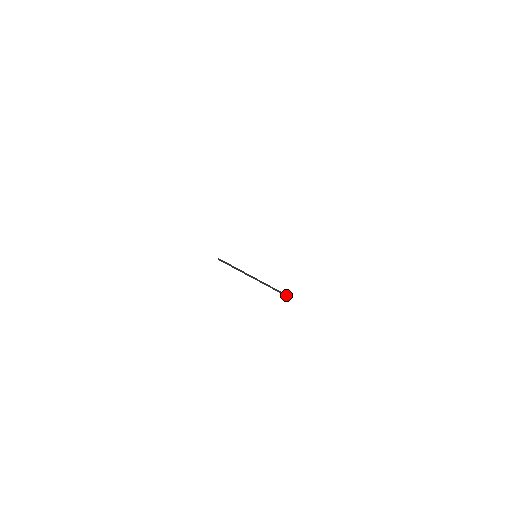
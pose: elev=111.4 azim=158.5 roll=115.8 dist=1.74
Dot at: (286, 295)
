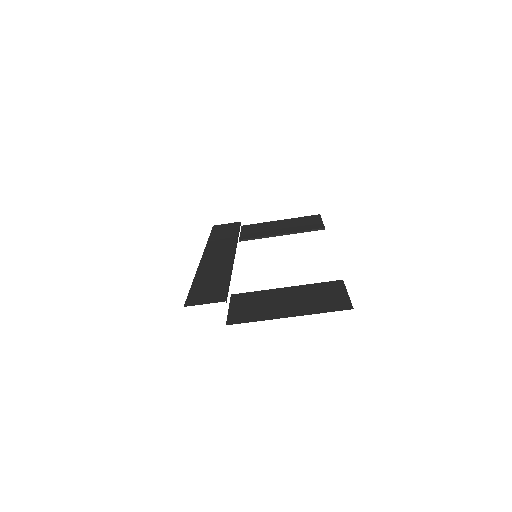
Dot at: (322, 229)
